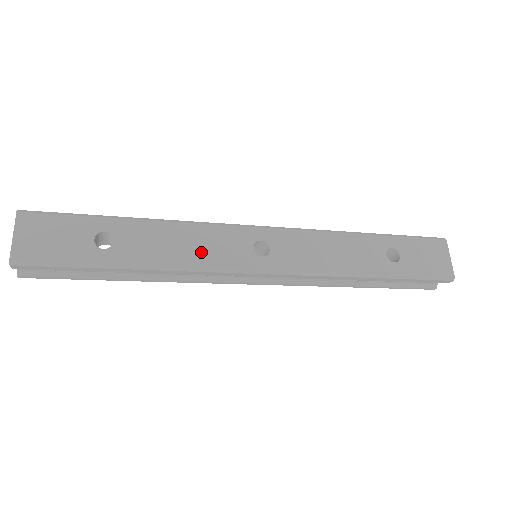
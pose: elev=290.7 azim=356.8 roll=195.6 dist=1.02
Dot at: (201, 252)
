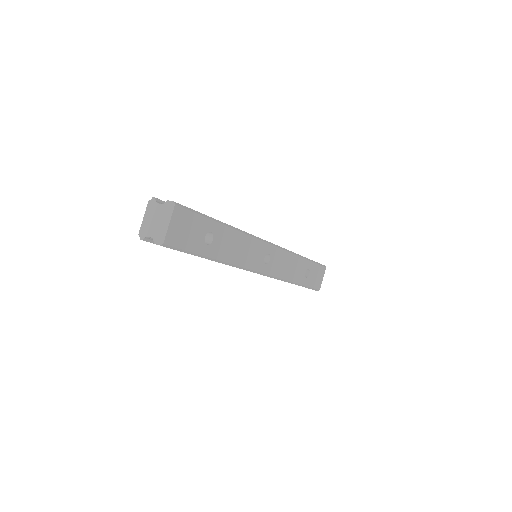
Dot at: (245, 256)
